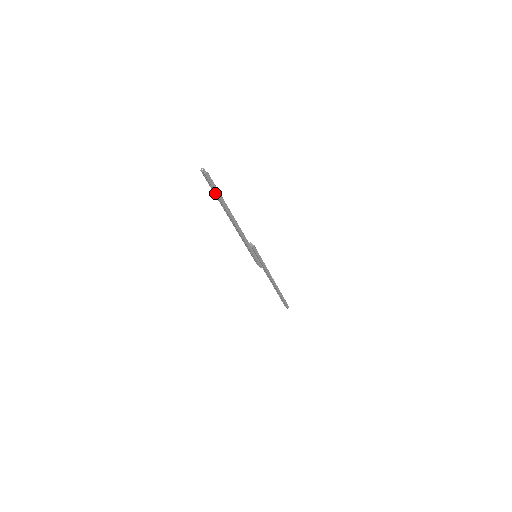
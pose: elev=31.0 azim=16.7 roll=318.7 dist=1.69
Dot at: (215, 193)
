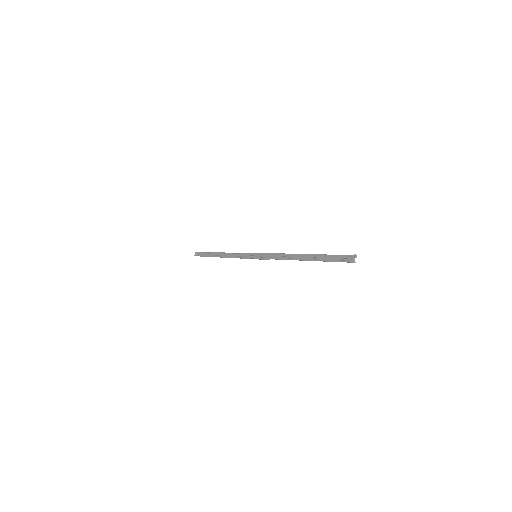
Dot at: (329, 257)
